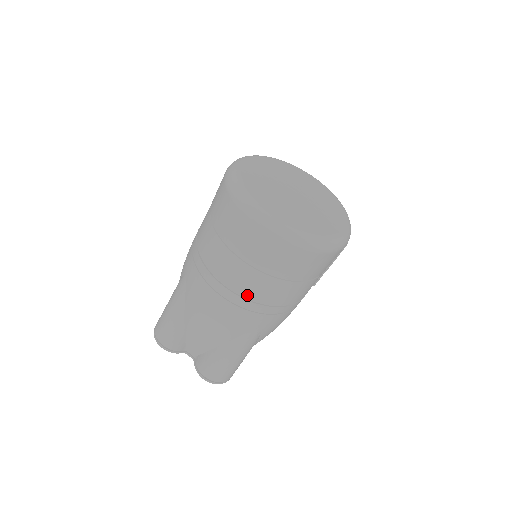
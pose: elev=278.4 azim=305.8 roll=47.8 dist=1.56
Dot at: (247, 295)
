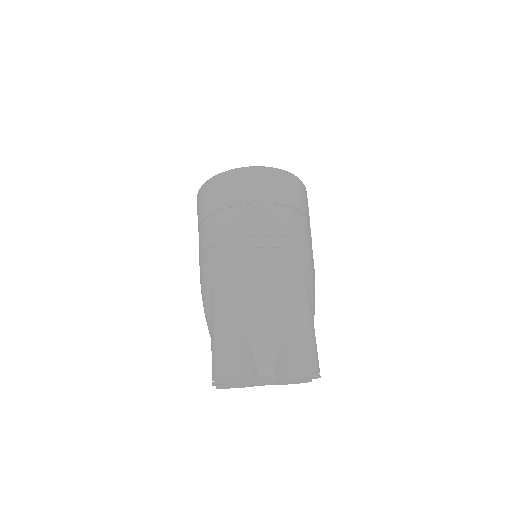
Dot at: (276, 233)
